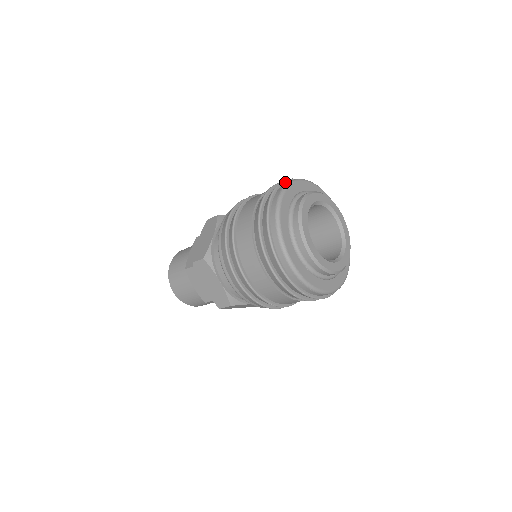
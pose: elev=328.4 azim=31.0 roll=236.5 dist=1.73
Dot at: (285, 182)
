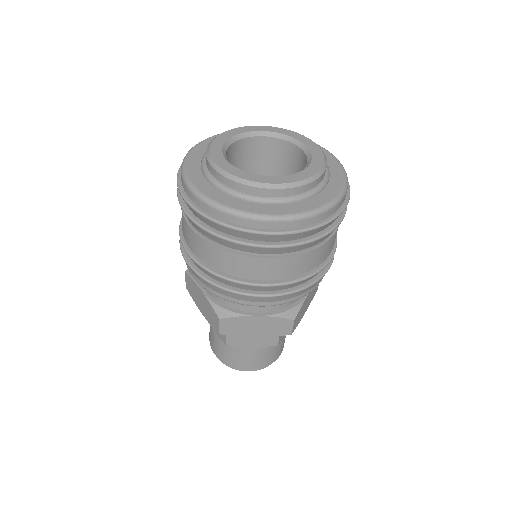
Dot at: occluded
